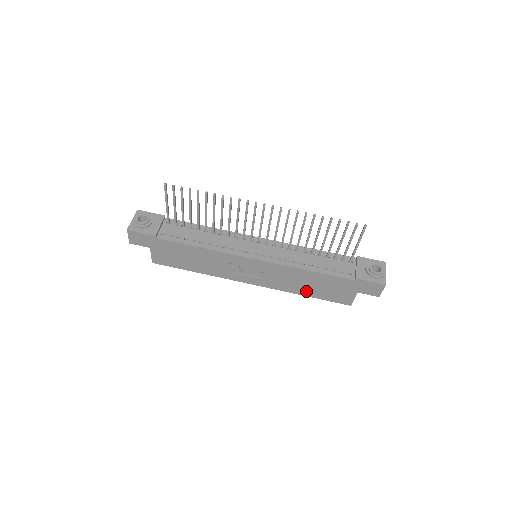
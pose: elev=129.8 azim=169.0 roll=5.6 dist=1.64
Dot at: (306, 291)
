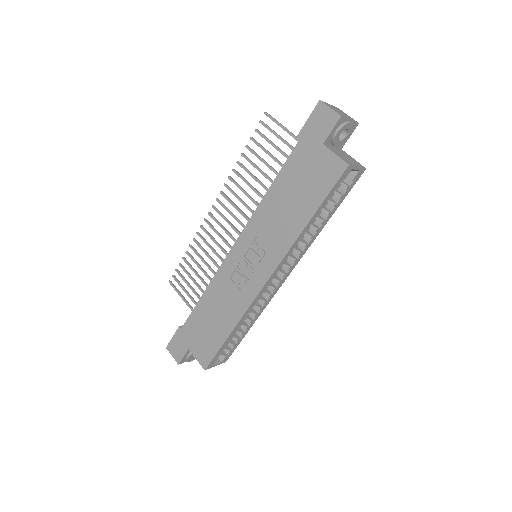
Dot at: (300, 216)
